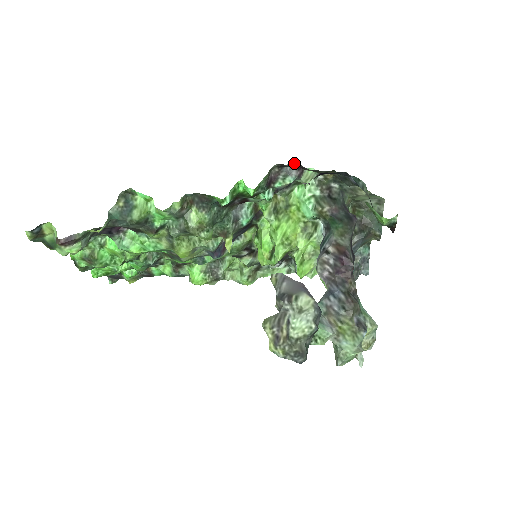
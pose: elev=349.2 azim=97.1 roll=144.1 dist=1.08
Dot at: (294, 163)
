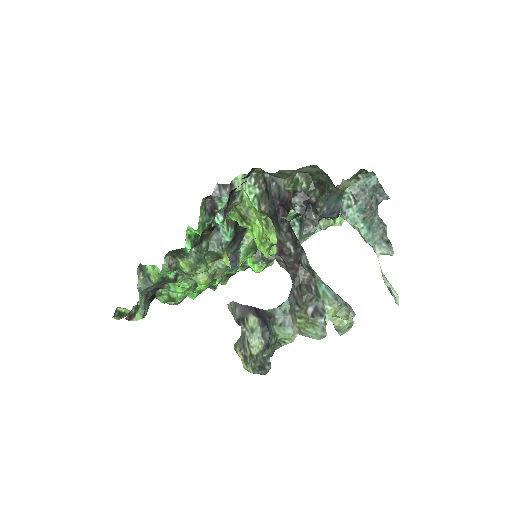
Dot at: (219, 184)
